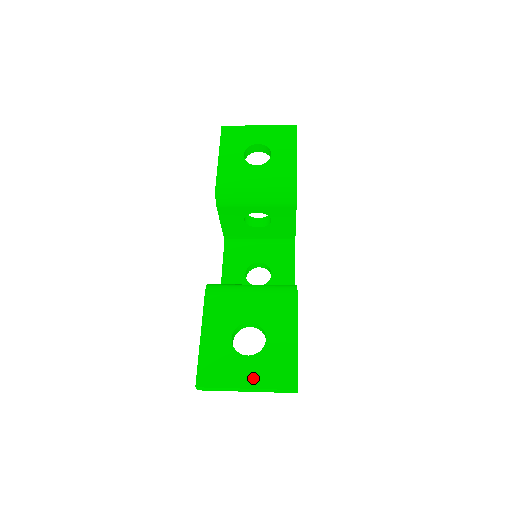
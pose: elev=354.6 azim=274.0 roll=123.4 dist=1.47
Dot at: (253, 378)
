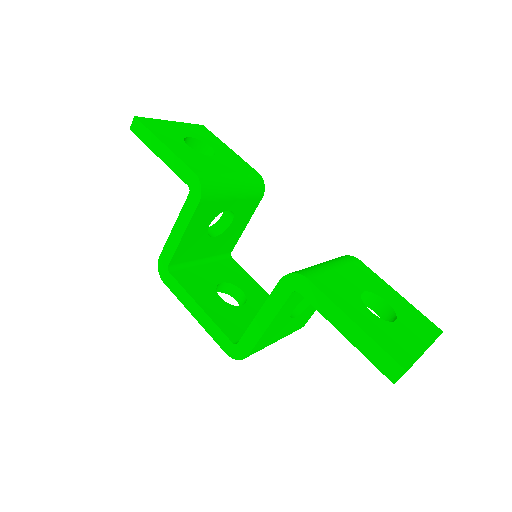
Dot at: (419, 338)
